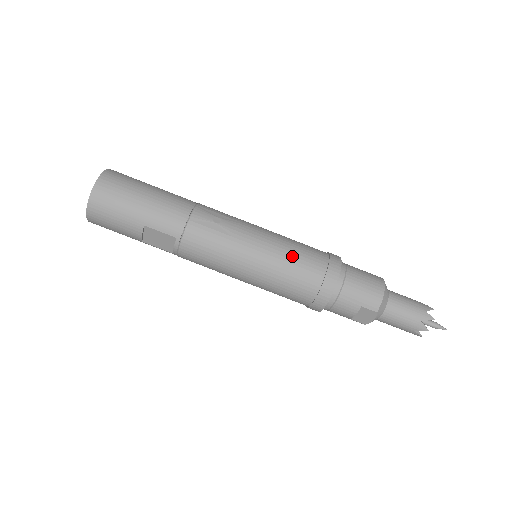
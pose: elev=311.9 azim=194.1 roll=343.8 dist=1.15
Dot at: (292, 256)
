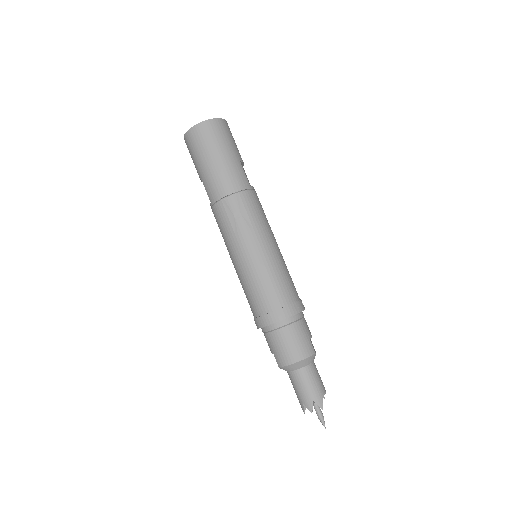
Dot at: (257, 282)
